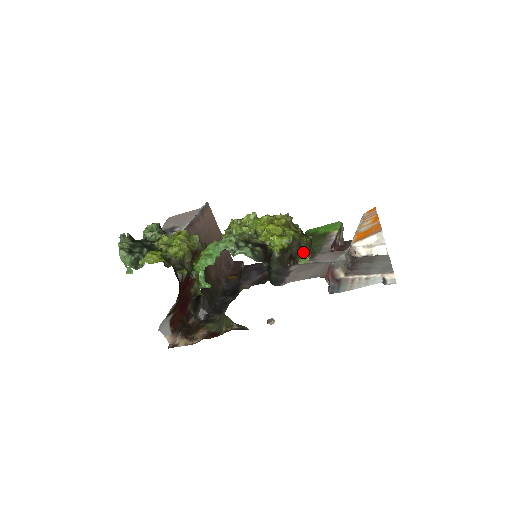
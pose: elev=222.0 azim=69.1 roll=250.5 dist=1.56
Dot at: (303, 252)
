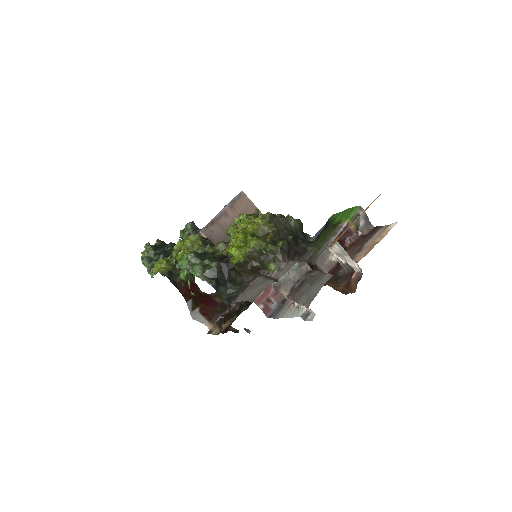
Dot at: (267, 263)
